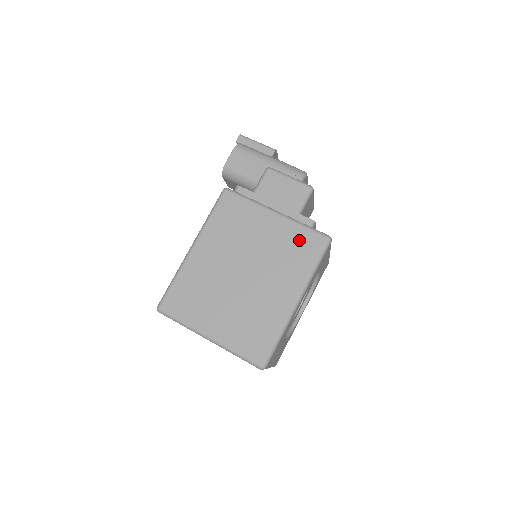
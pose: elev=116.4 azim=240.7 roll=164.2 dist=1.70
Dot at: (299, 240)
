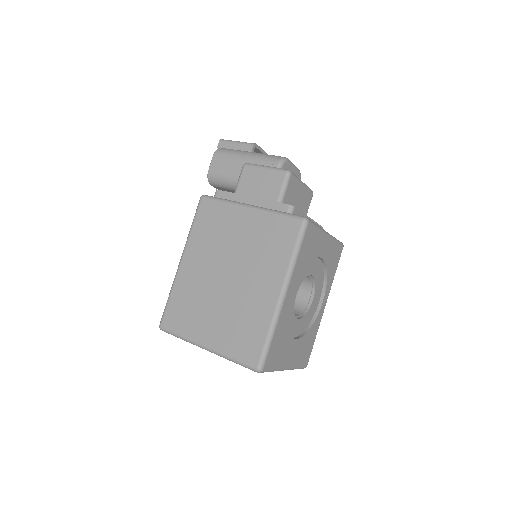
Dot at: (275, 229)
